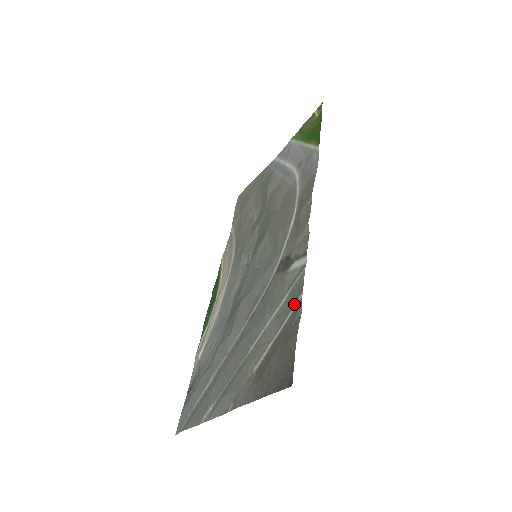
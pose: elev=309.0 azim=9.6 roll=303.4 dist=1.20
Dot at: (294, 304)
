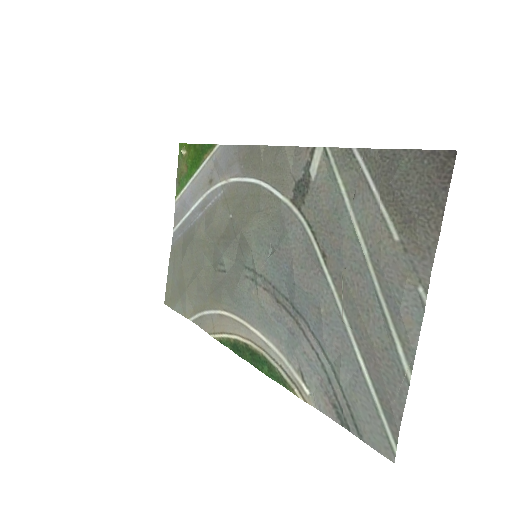
Dot at: (358, 163)
